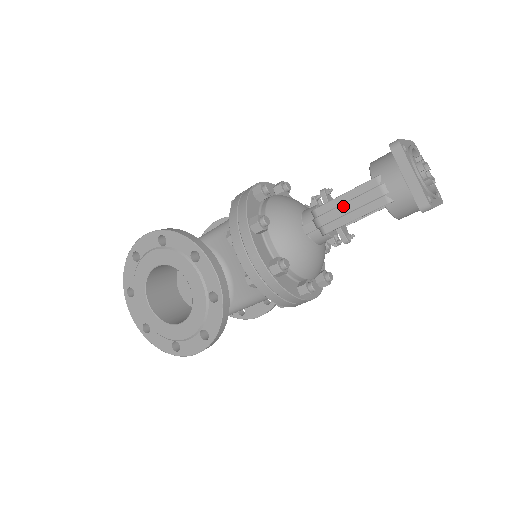
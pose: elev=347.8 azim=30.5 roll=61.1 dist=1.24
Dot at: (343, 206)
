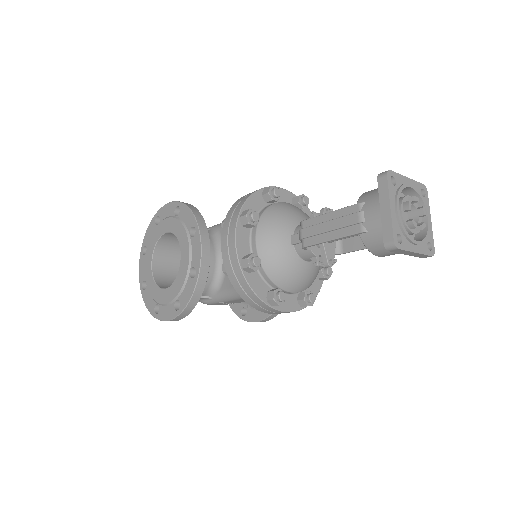
Dot at: (324, 224)
